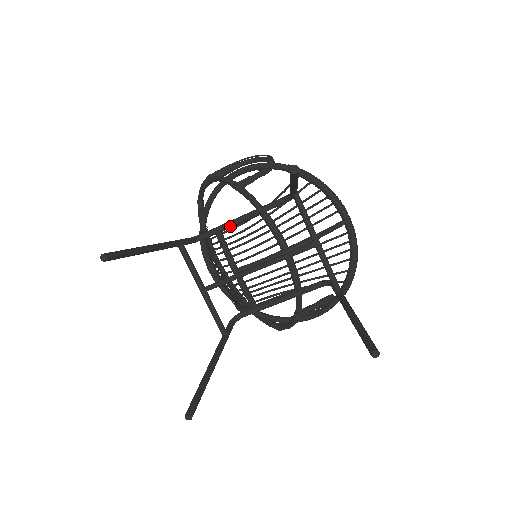
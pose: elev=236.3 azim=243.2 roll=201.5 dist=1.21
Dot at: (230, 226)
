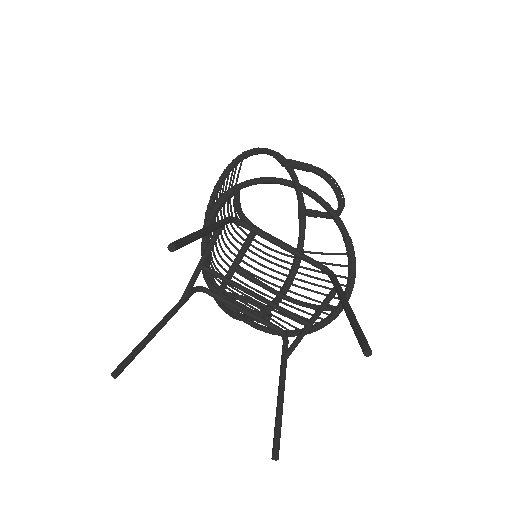
Dot at: (267, 240)
